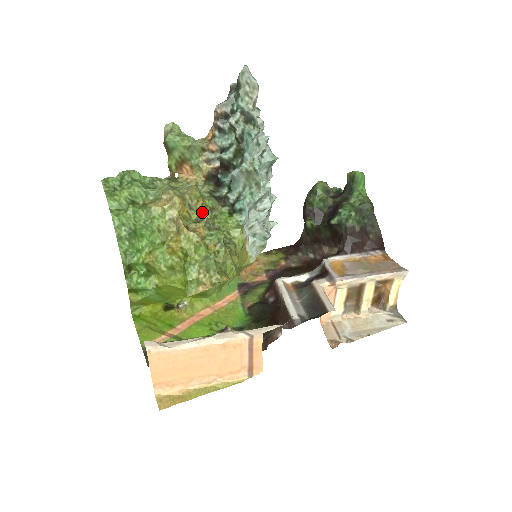
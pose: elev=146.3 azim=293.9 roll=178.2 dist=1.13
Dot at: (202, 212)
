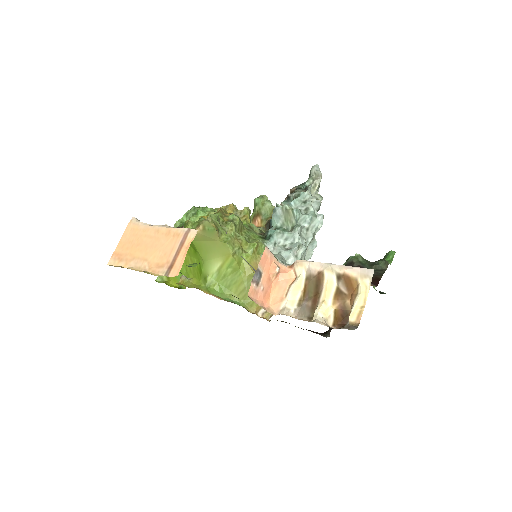
Dot at: occluded
